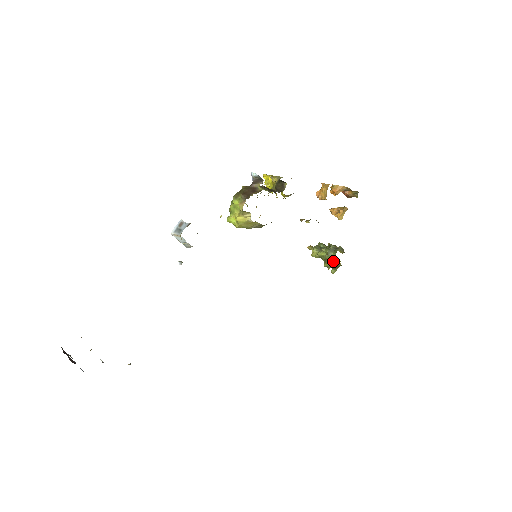
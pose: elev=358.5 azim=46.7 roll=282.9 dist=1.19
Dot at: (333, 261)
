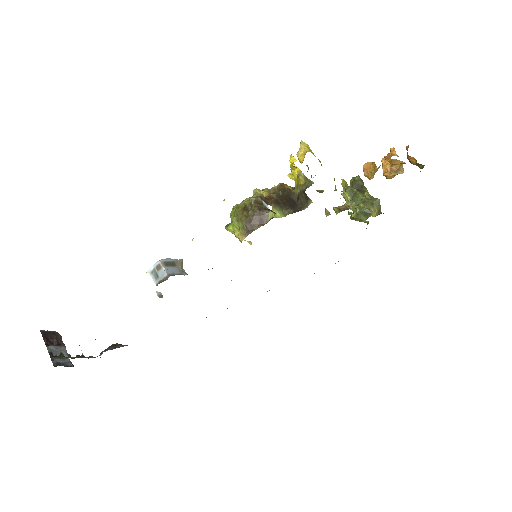
Dot at: (361, 220)
